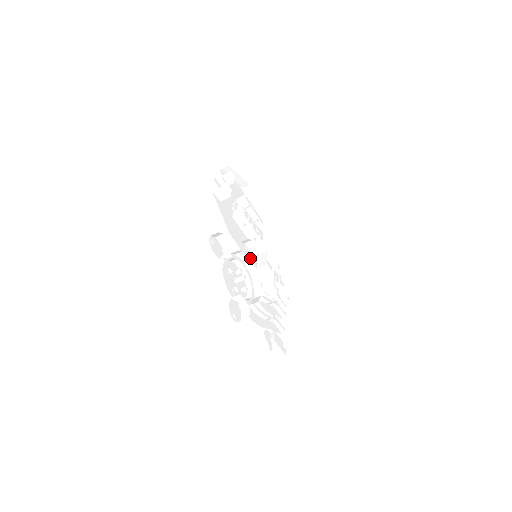
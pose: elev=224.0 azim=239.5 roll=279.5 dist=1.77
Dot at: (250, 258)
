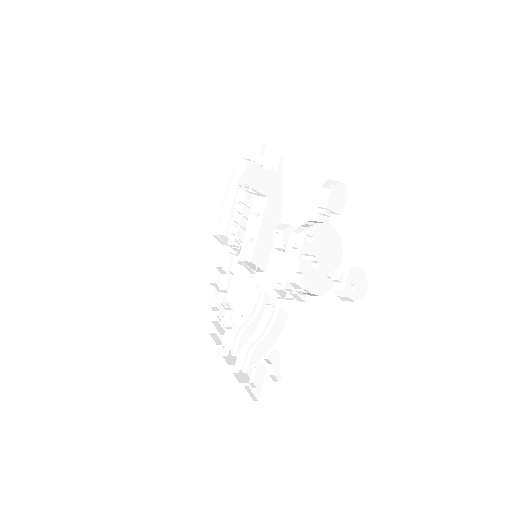
Dot at: occluded
